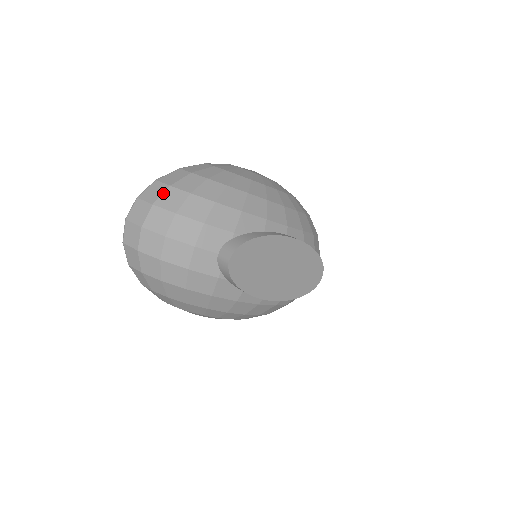
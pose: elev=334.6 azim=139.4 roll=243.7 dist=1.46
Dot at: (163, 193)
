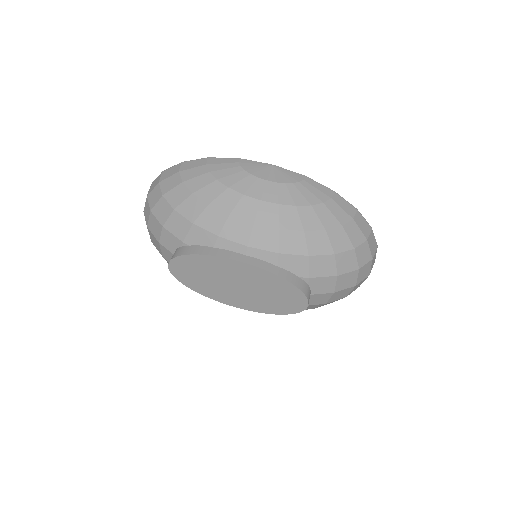
Dot at: (154, 188)
